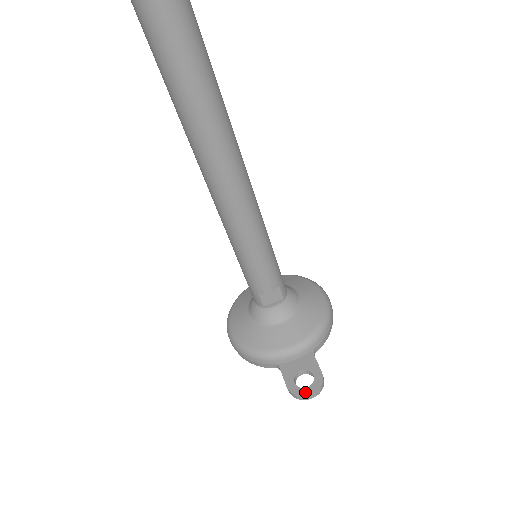
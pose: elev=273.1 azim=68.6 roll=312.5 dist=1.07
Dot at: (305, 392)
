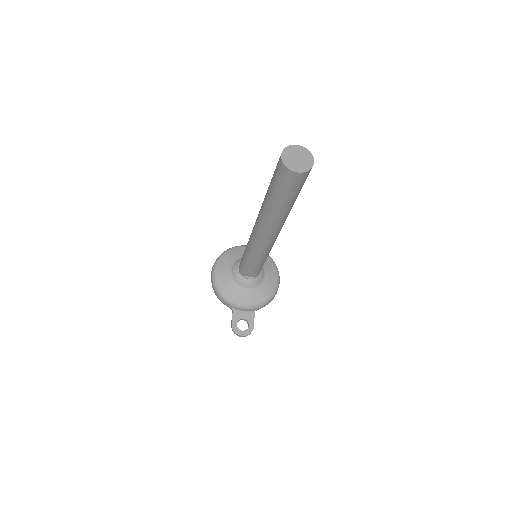
Dot at: (240, 333)
